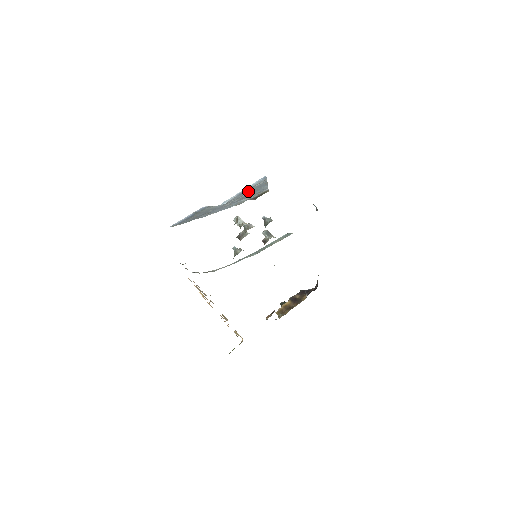
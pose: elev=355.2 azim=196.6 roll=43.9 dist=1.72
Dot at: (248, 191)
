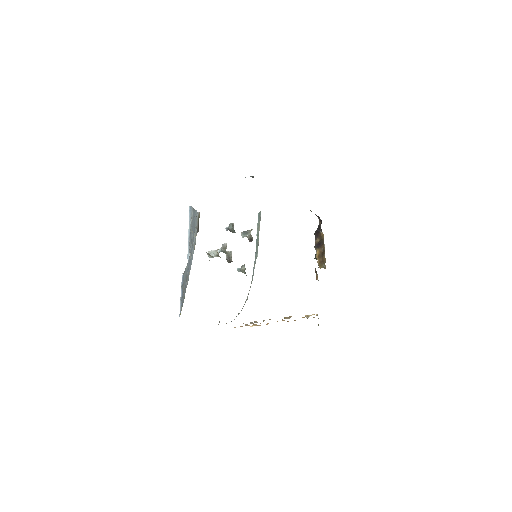
Dot at: (191, 230)
